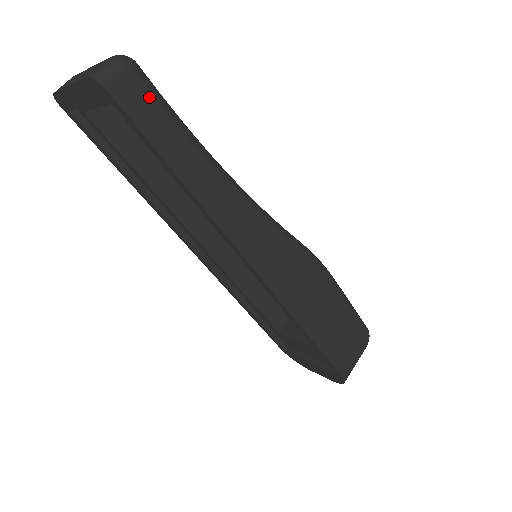
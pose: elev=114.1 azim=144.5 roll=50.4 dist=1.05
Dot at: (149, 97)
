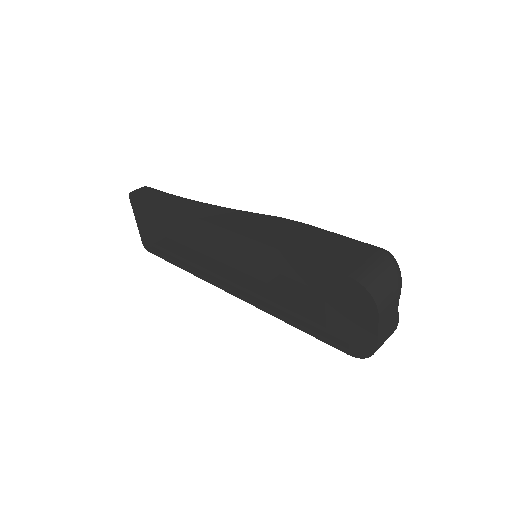
Dot at: (152, 190)
